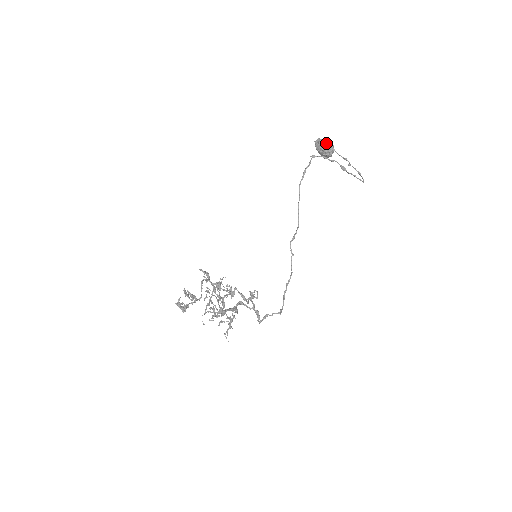
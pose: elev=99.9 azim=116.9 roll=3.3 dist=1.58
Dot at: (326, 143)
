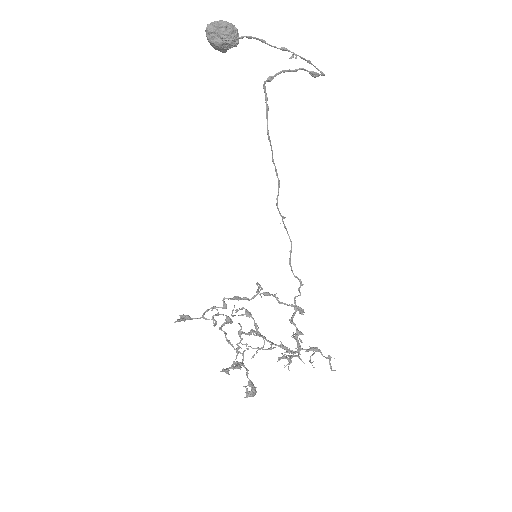
Dot at: (251, 37)
